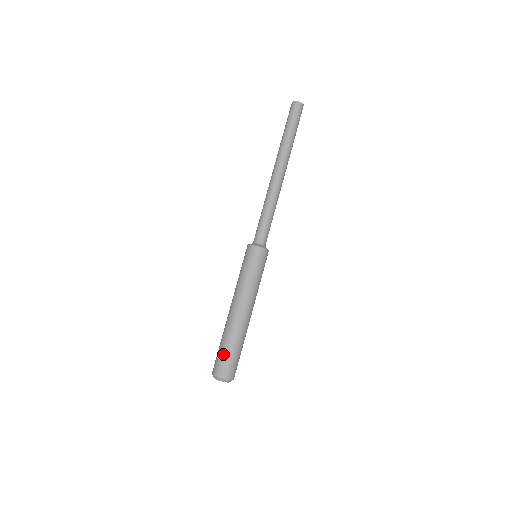
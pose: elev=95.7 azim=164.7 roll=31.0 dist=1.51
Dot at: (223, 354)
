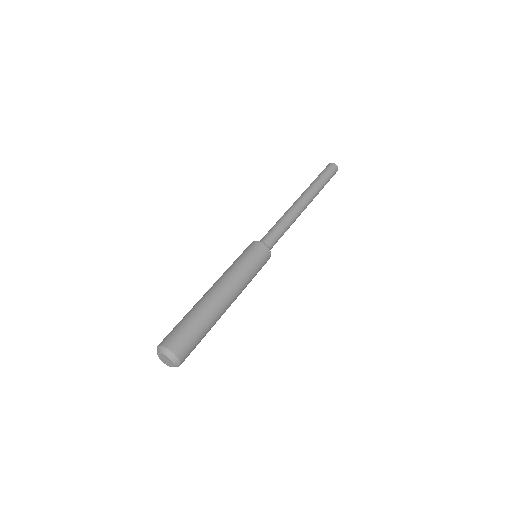
Dot at: (190, 329)
